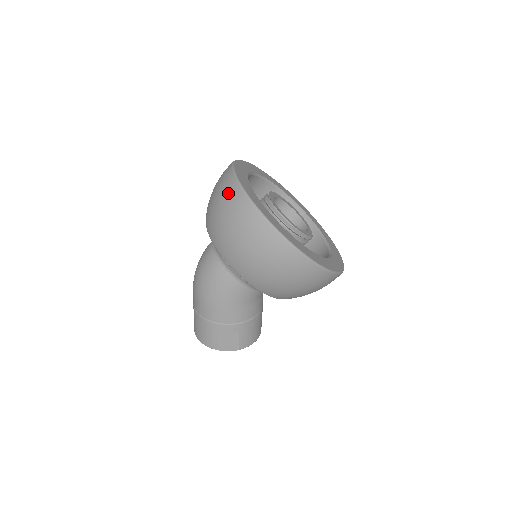
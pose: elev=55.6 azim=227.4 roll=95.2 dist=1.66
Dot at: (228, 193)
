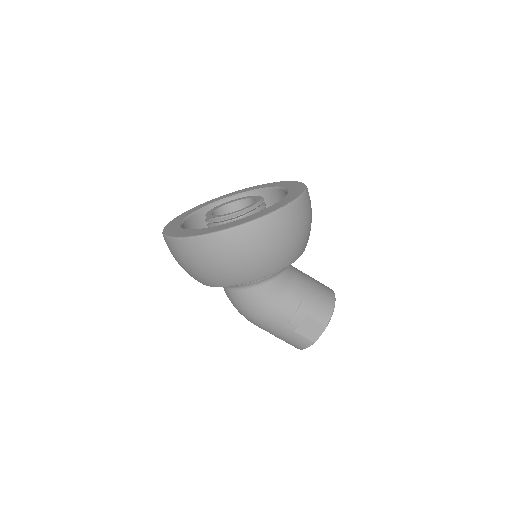
Dot at: (170, 249)
